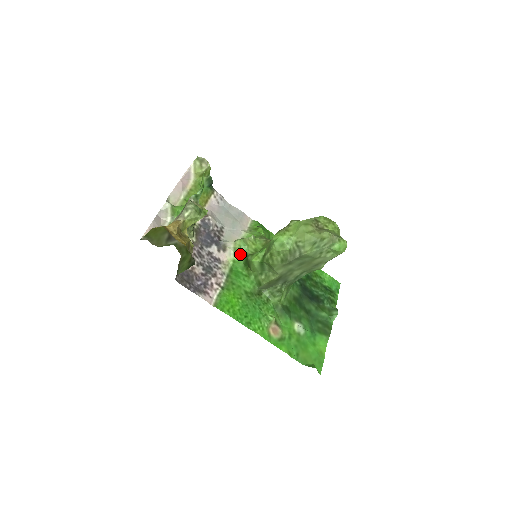
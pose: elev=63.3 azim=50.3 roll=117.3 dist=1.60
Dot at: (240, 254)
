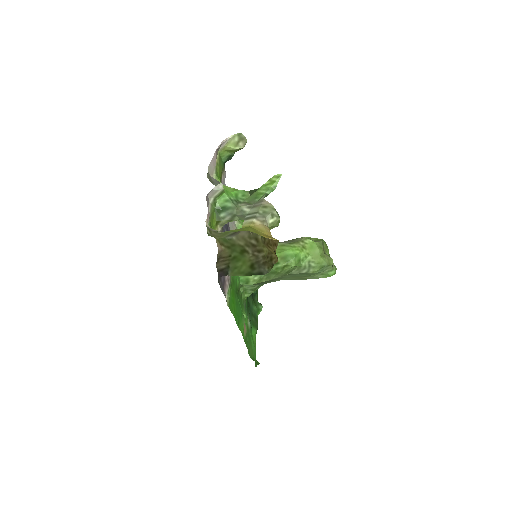
Dot at: occluded
